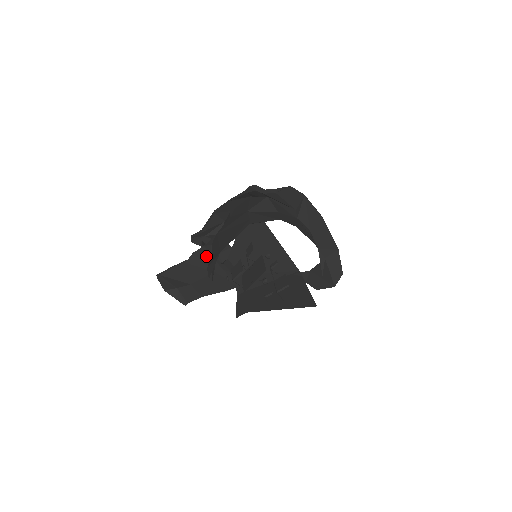
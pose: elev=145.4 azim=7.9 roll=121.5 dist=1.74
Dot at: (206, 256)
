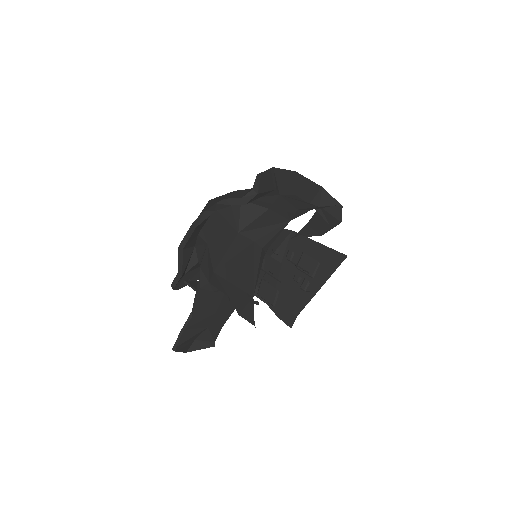
Dot at: (207, 294)
